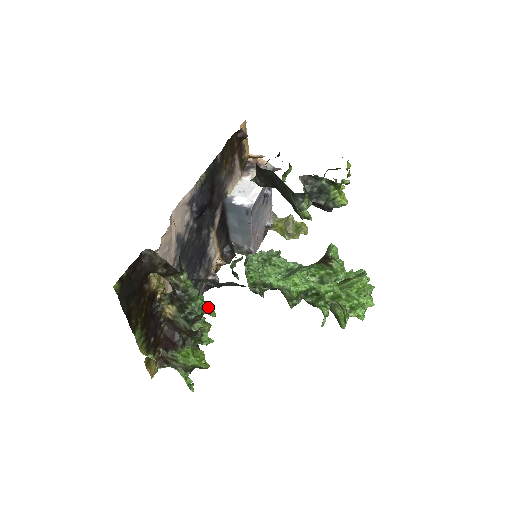
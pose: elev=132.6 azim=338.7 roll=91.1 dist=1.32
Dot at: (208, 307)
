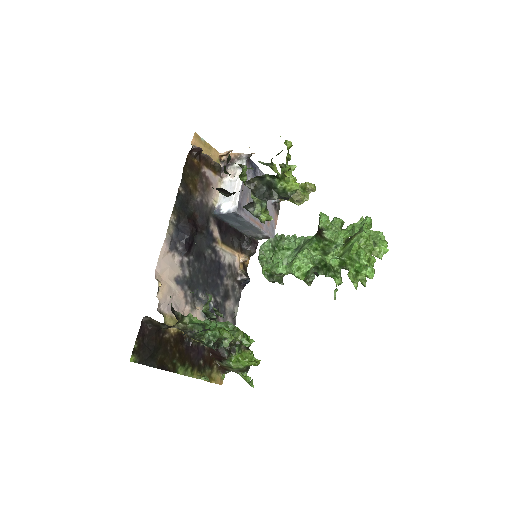
Dot at: (219, 333)
